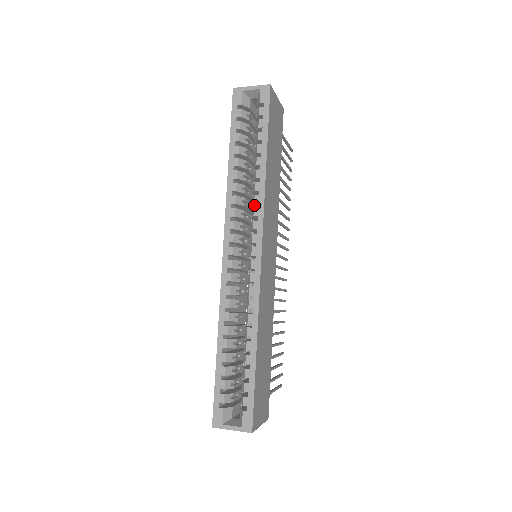
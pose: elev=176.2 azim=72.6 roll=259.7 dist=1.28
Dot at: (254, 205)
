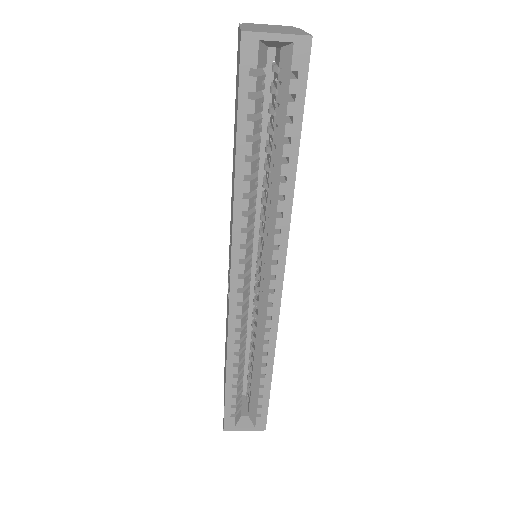
Dot at: (270, 223)
